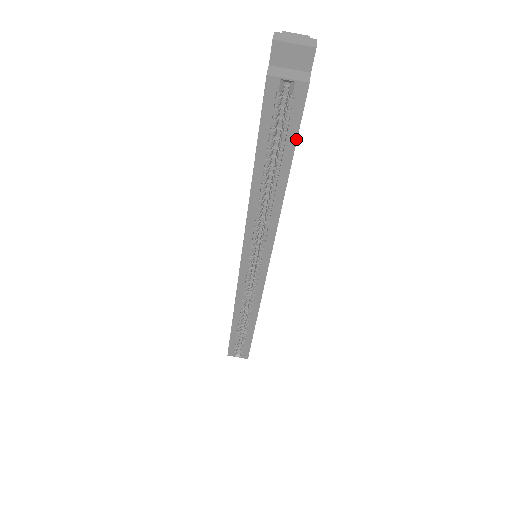
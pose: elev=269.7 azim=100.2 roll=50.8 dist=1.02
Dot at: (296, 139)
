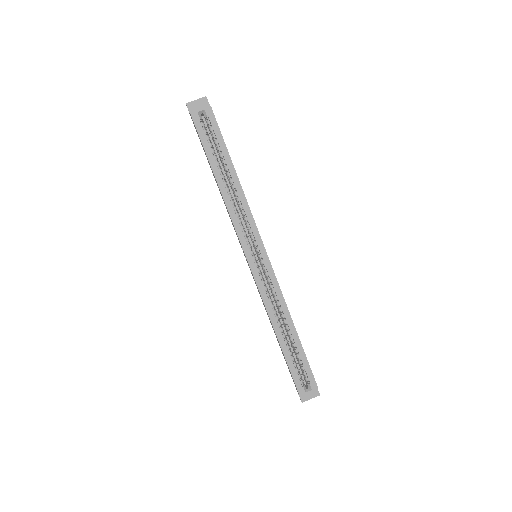
Dot at: (223, 140)
